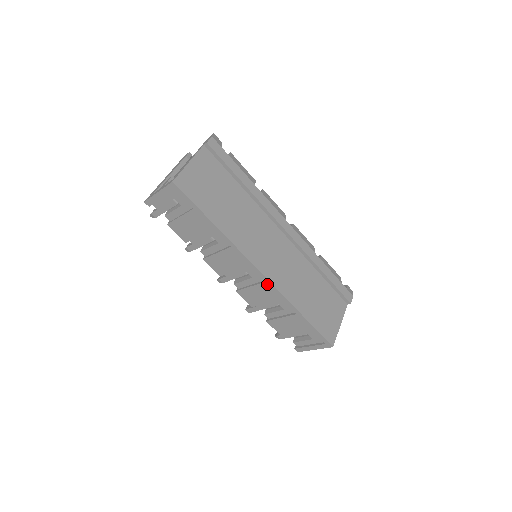
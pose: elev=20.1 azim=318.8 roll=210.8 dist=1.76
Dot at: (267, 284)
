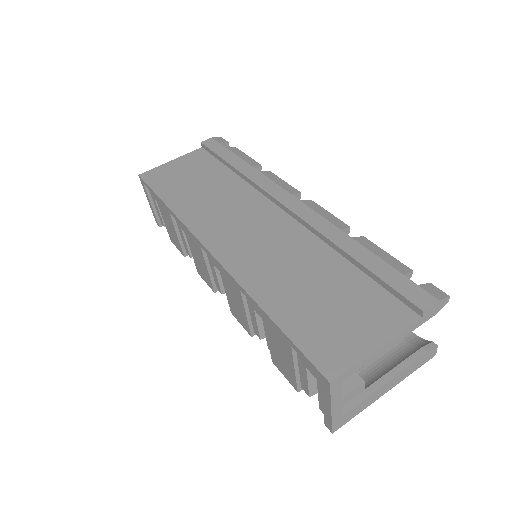
Dot at: (221, 269)
